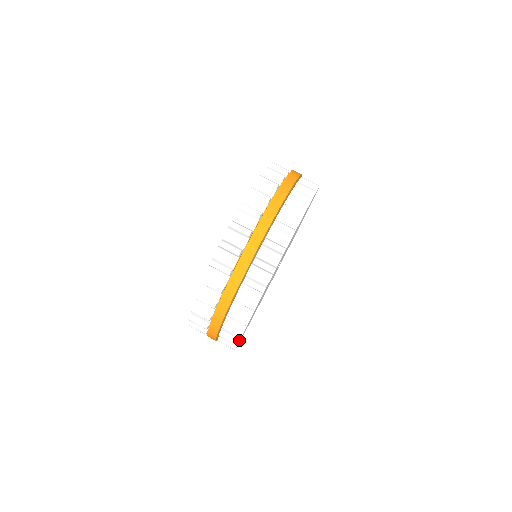
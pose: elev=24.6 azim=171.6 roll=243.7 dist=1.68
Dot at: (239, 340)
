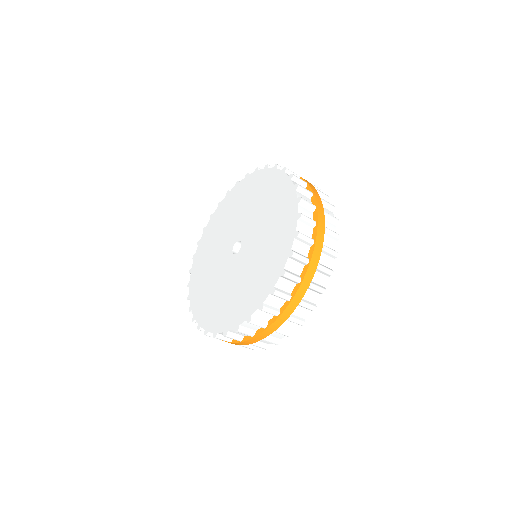
Dot at: occluded
